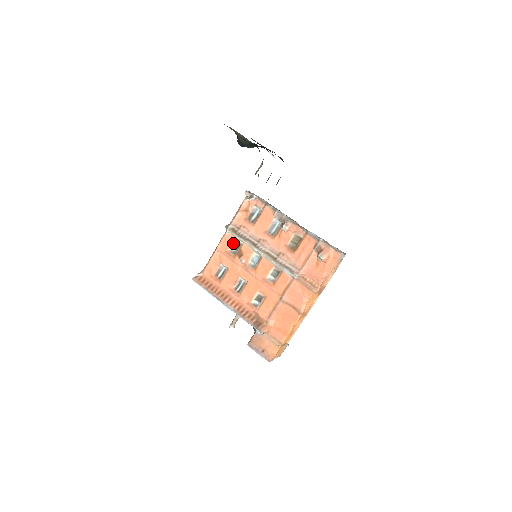
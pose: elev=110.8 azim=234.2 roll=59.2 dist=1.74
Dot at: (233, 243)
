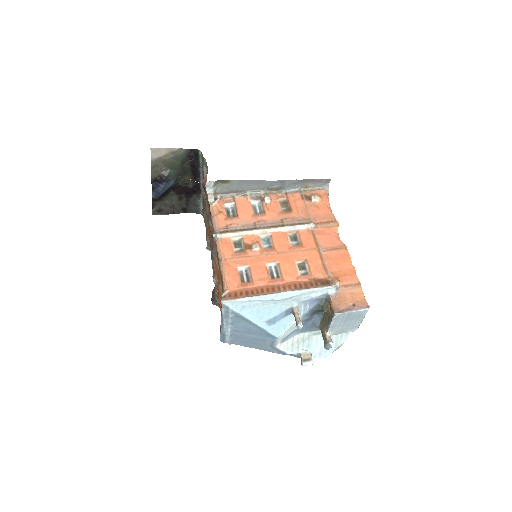
Dot at: (232, 244)
